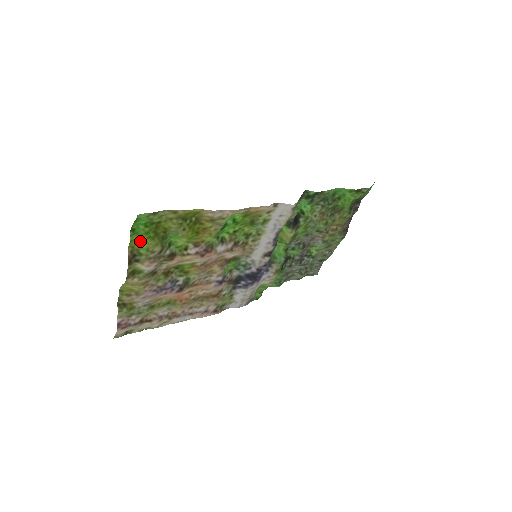
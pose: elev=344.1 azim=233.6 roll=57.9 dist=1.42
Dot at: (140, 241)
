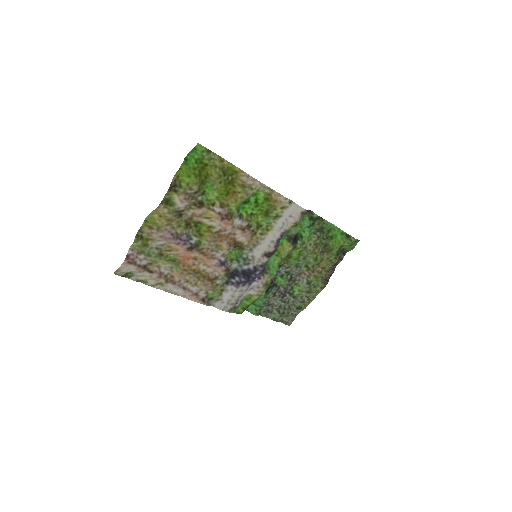
Dot at: (186, 173)
